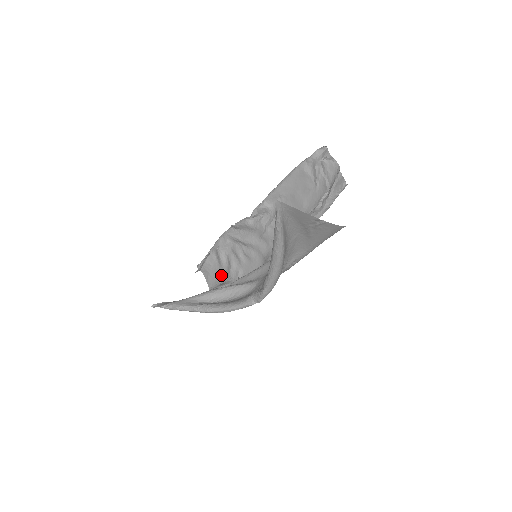
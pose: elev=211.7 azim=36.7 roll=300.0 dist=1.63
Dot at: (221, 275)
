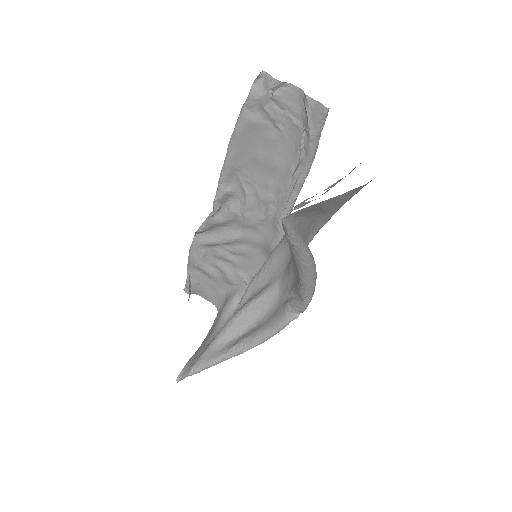
Dot at: (219, 286)
